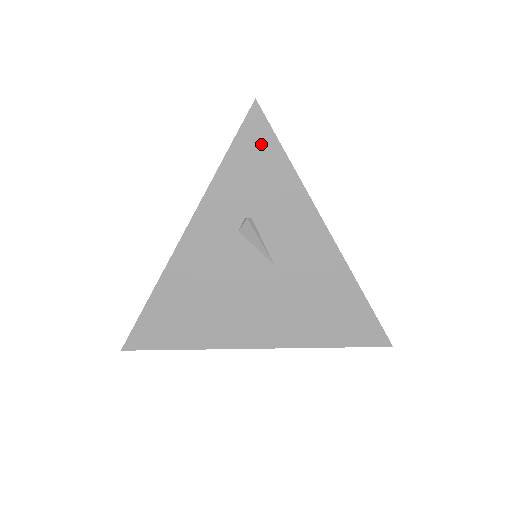
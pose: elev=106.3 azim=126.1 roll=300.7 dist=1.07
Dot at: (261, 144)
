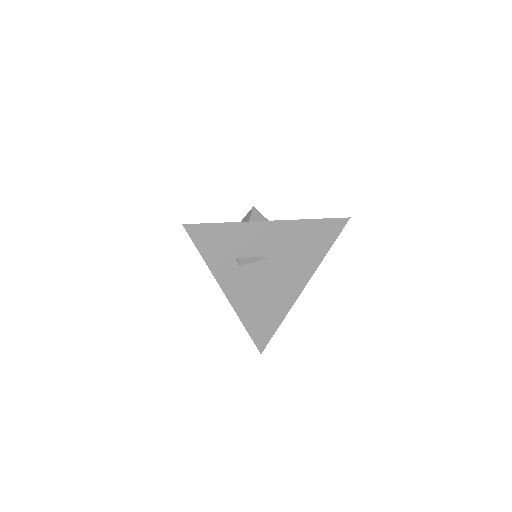
Dot at: (205, 233)
